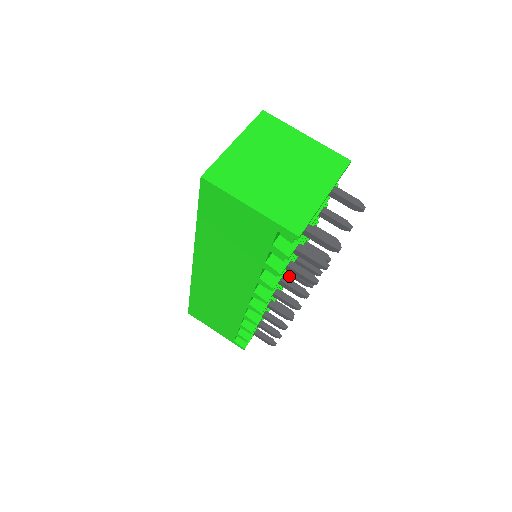
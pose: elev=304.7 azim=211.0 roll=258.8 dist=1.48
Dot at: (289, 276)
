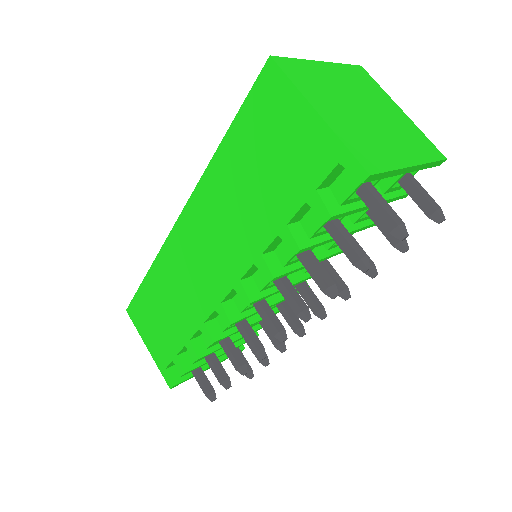
Dot at: occluded
